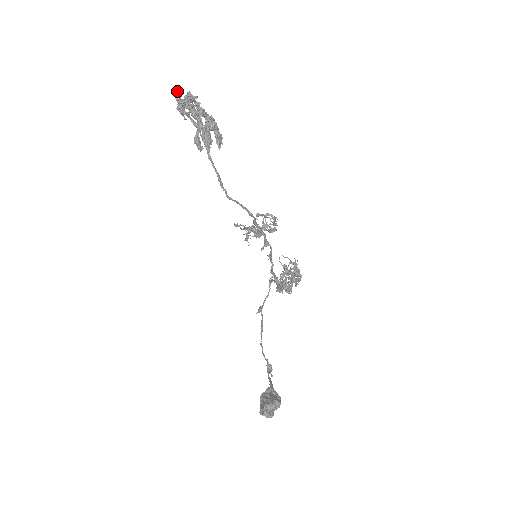
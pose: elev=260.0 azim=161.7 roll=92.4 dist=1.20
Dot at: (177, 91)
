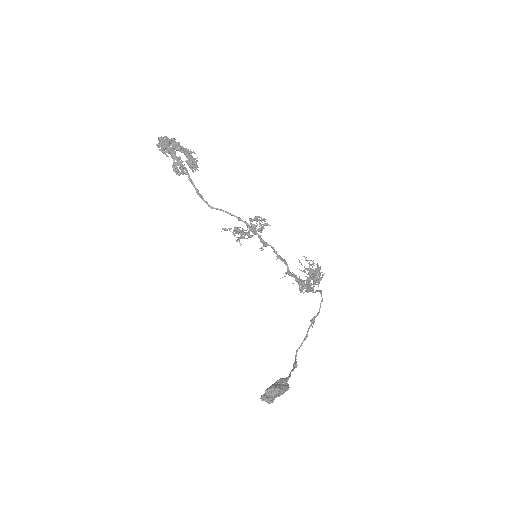
Dot at: (160, 139)
